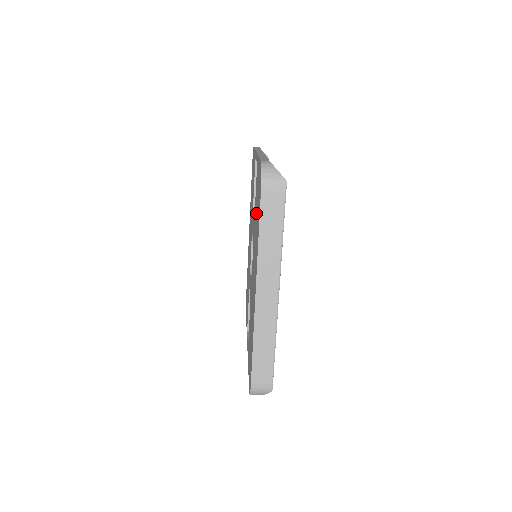
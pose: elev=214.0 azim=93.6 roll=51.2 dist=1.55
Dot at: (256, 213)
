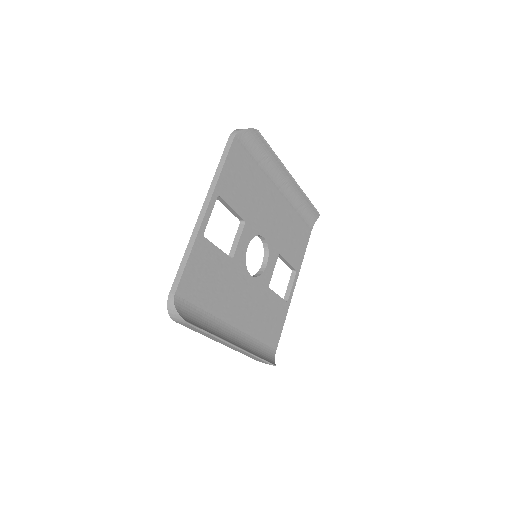
Dot at: occluded
